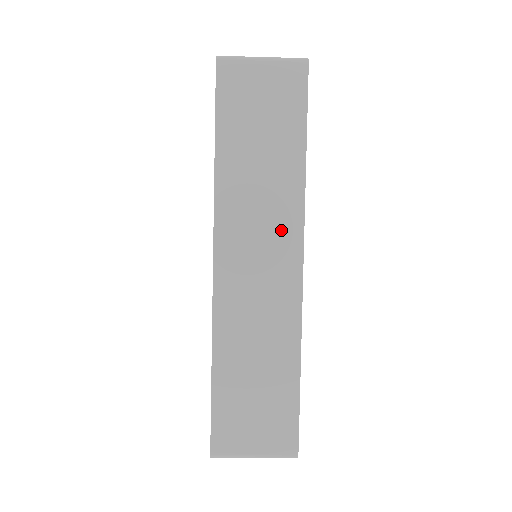
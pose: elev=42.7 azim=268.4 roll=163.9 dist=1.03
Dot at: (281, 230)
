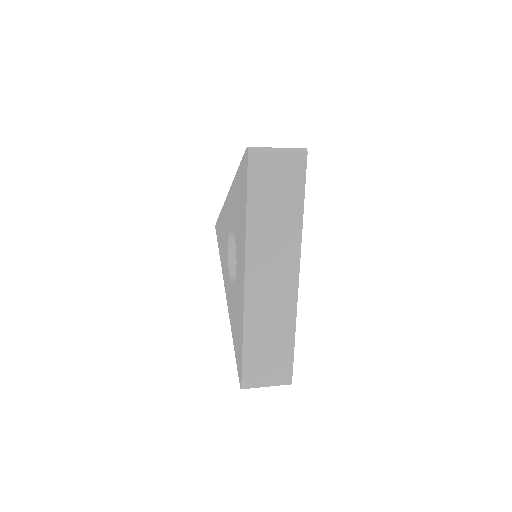
Dot at: (286, 258)
